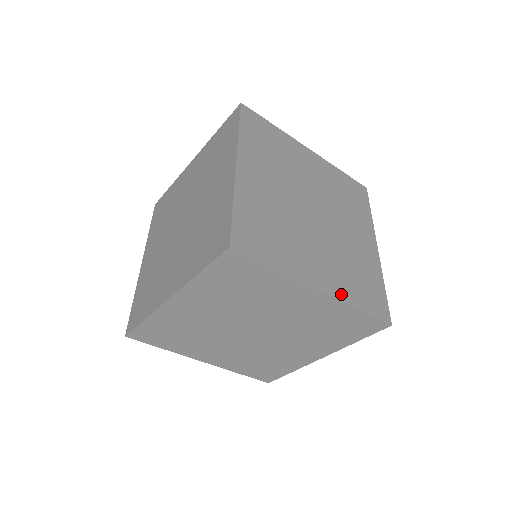
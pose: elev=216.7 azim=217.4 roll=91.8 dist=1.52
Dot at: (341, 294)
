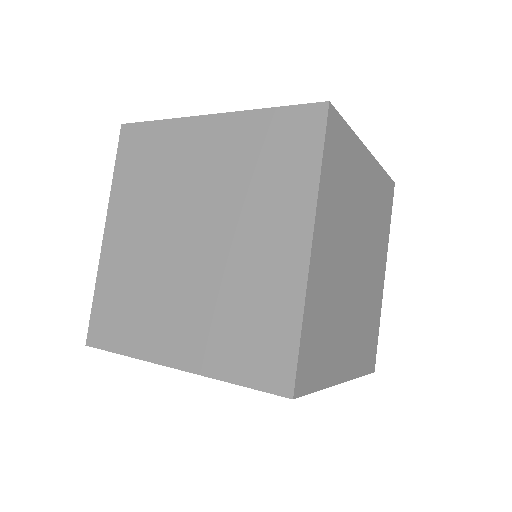
Dot at: (354, 370)
